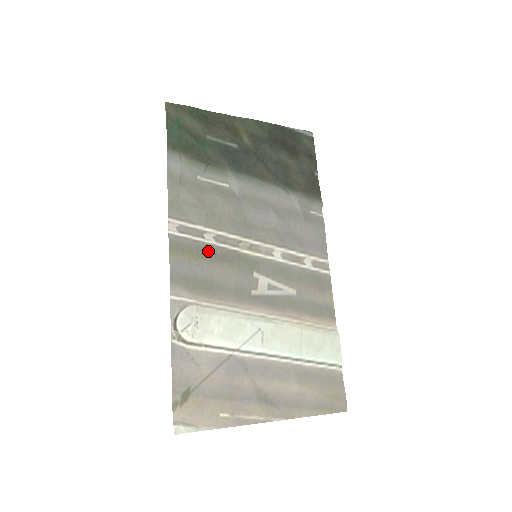
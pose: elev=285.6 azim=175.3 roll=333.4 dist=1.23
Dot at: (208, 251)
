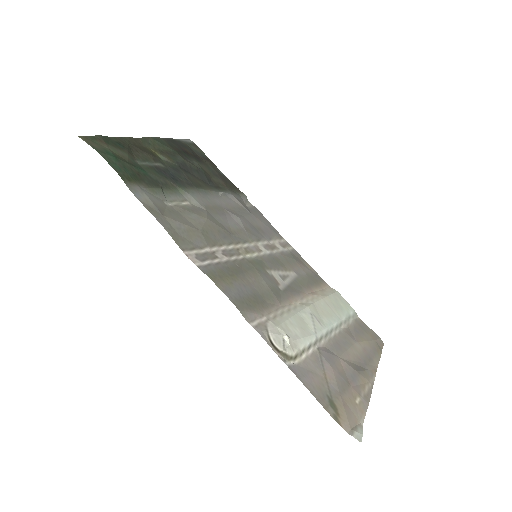
Dot at: (232, 268)
